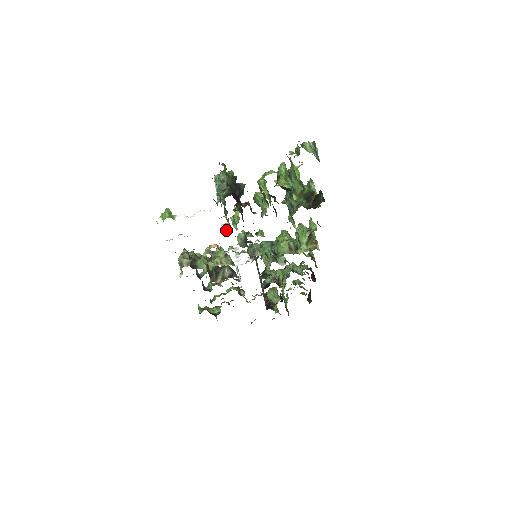
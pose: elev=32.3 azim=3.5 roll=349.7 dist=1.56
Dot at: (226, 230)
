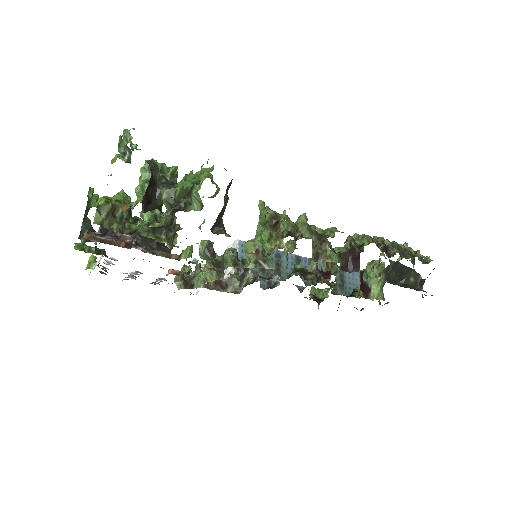
Dot at: occluded
